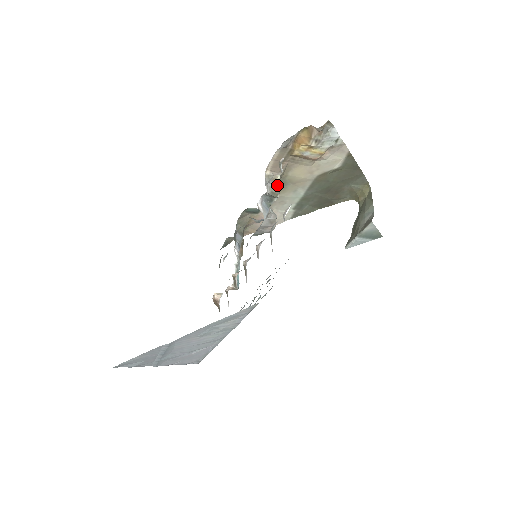
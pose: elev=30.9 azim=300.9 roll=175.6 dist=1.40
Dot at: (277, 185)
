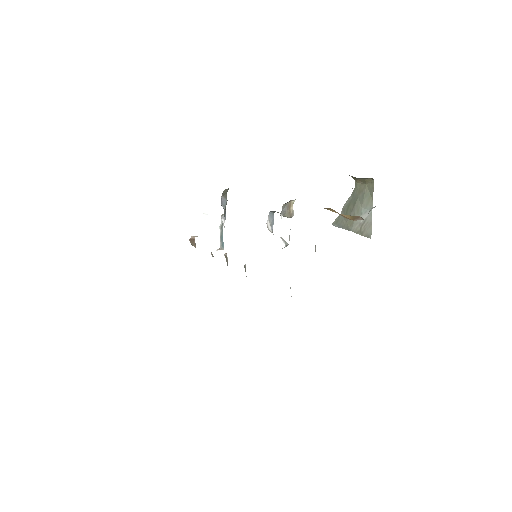
Dot at: (291, 210)
